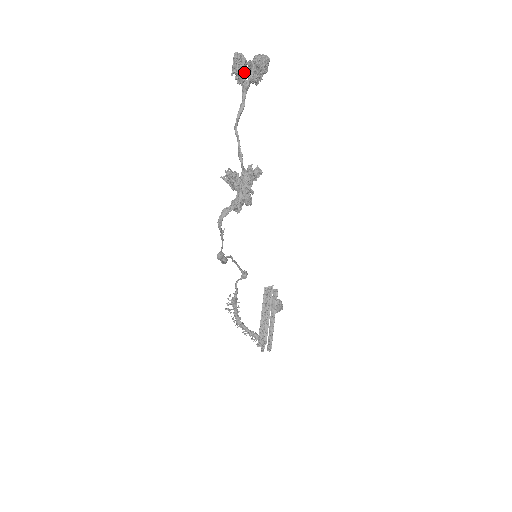
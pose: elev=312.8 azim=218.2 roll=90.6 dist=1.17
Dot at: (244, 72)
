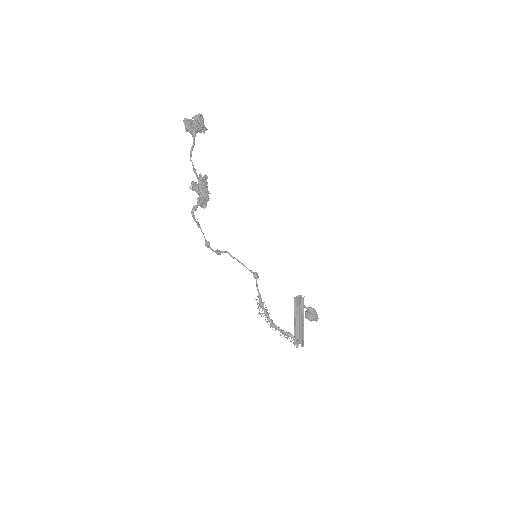
Dot at: (189, 126)
